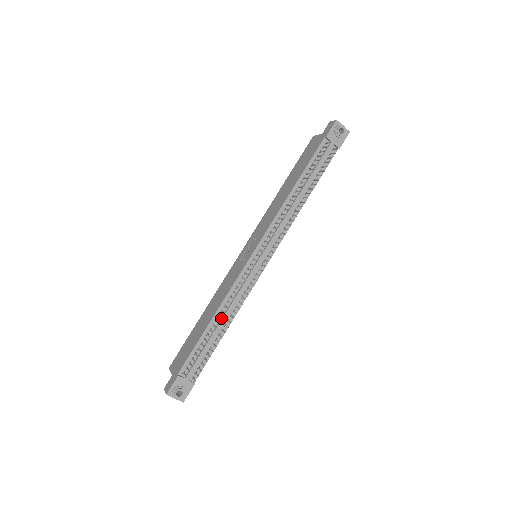
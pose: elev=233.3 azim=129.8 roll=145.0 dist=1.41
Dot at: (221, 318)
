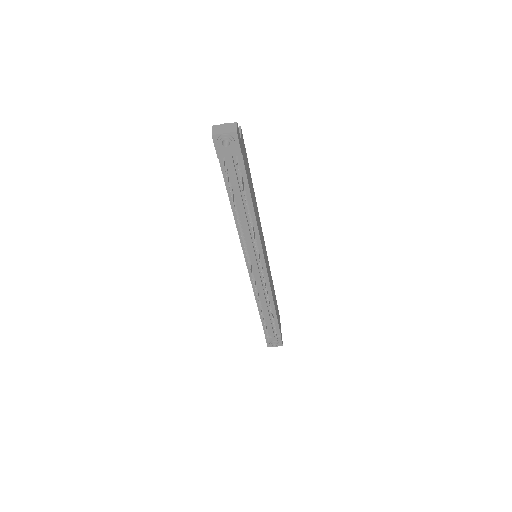
Dot at: (264, 306)
